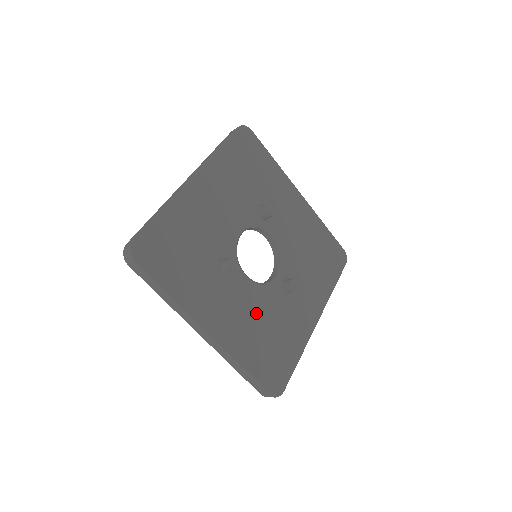
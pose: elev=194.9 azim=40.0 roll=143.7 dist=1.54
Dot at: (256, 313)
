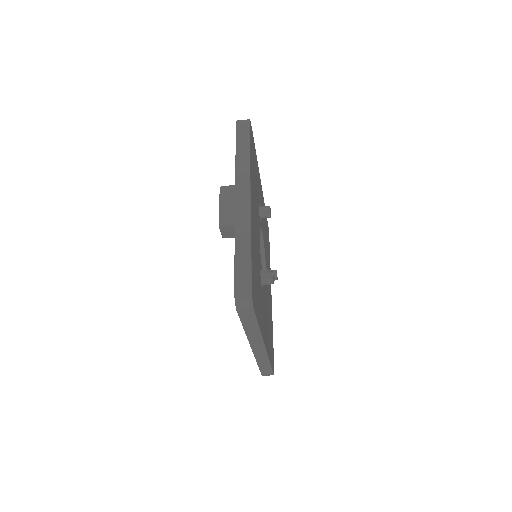
Dot at: (267, 312)
